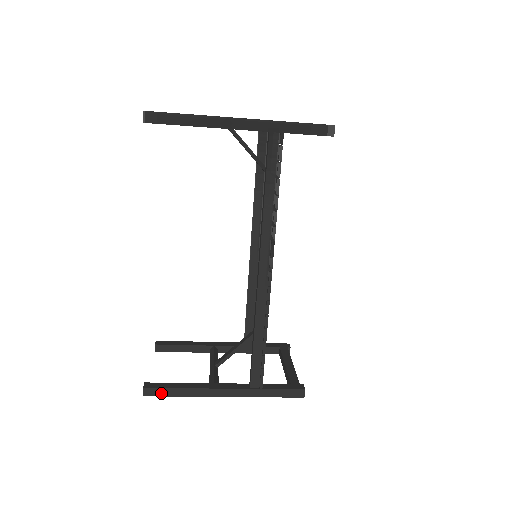
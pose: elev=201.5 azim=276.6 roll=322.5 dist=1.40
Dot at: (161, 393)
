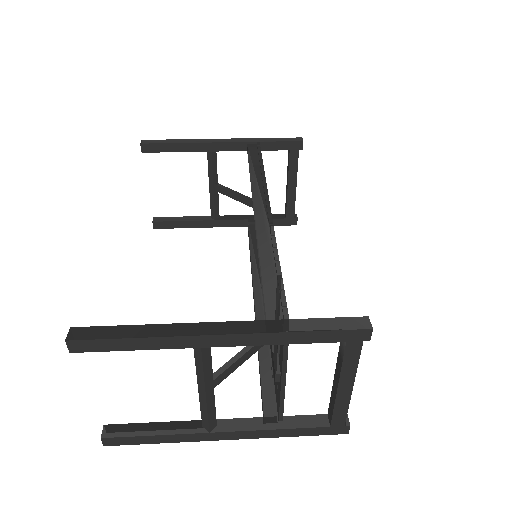
Dot at: (170, 226)
